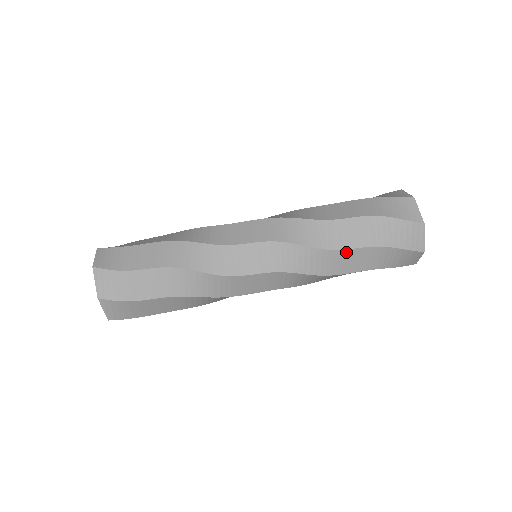
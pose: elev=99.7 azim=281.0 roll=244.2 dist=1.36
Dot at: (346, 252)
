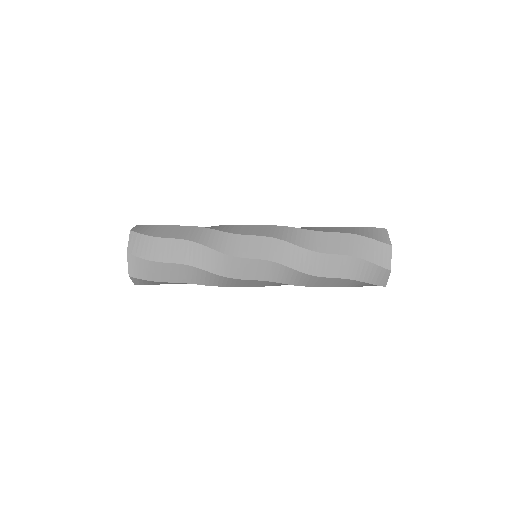
Dot at: (326, 256)
